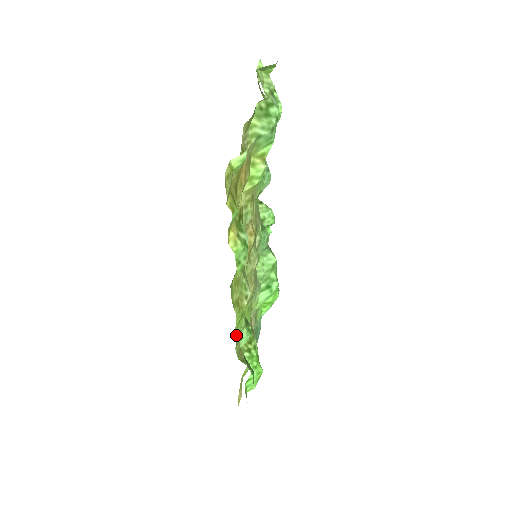
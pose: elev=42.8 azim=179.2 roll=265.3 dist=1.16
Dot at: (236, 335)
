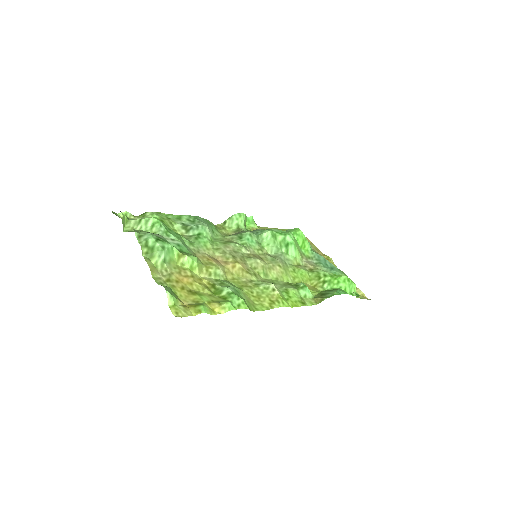
Dot at: (297, 304)
